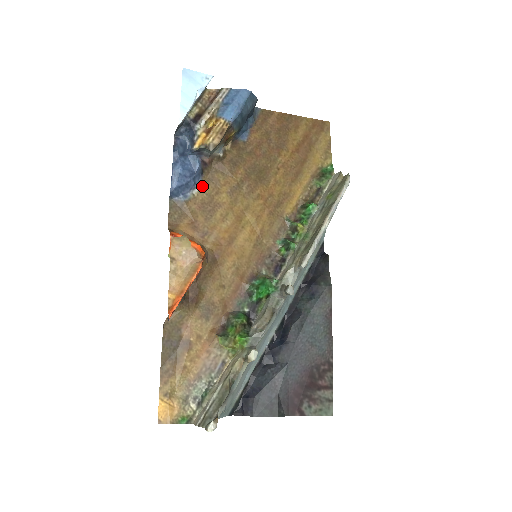
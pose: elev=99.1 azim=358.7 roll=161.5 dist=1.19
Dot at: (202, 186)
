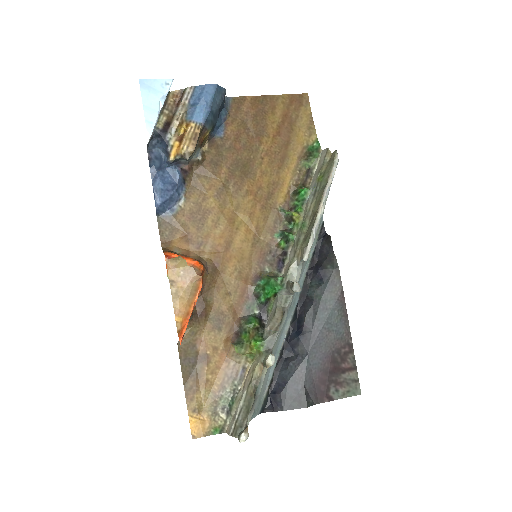
Dot at: (187, 195)
